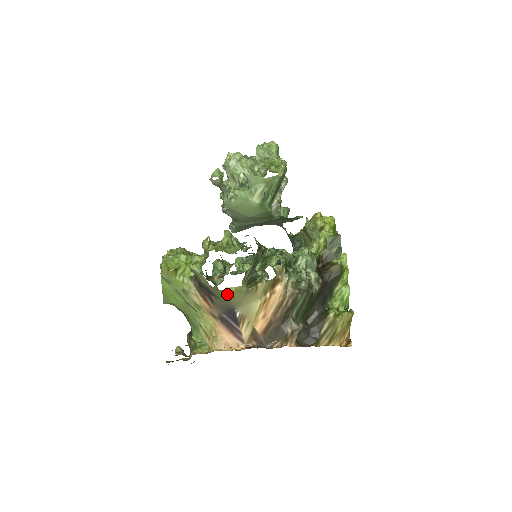
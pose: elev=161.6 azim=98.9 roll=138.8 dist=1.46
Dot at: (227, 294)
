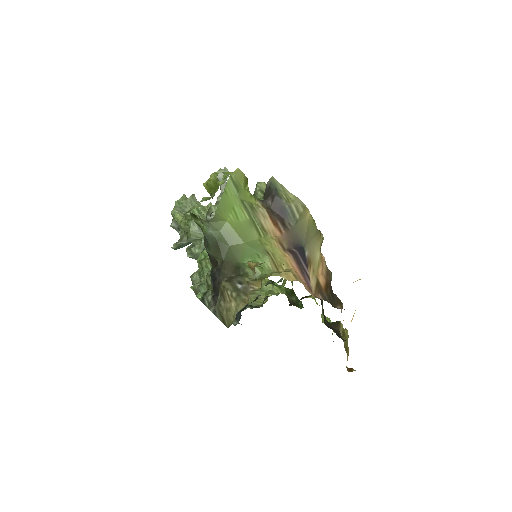
Dot at: (307, 220)
